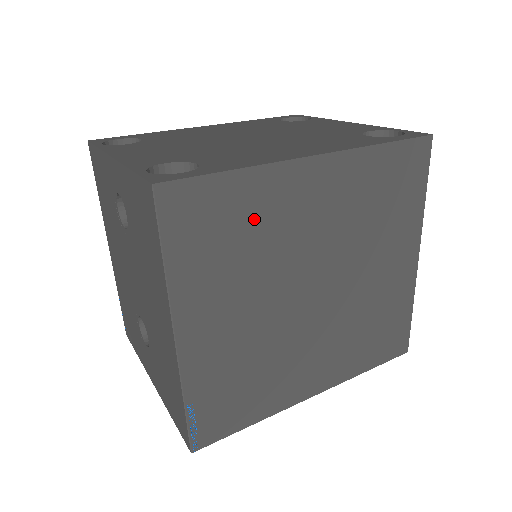
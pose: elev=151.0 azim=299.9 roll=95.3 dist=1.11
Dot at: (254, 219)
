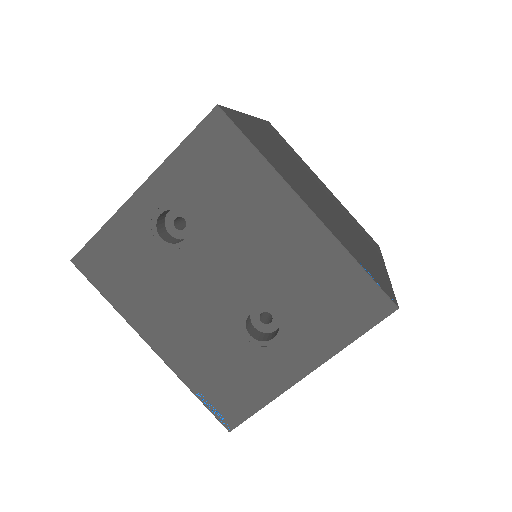
Dot at: (263, 141)
